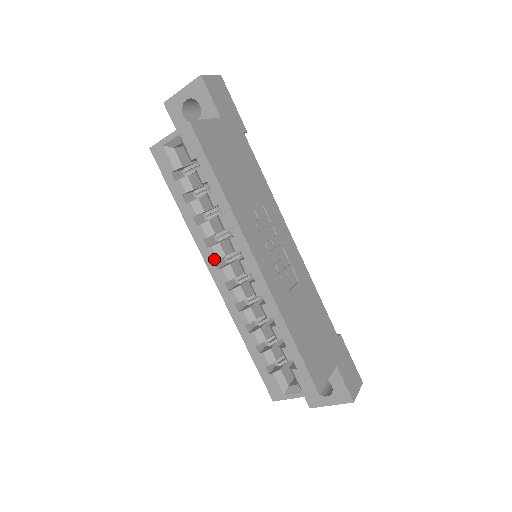
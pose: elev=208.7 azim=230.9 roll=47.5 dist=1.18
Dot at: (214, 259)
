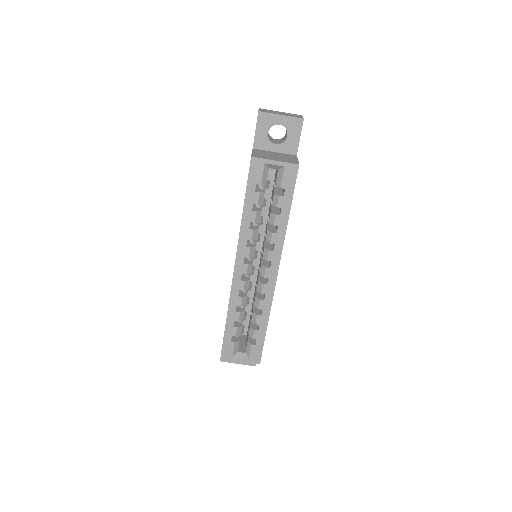
Dot at: (246, 256)
